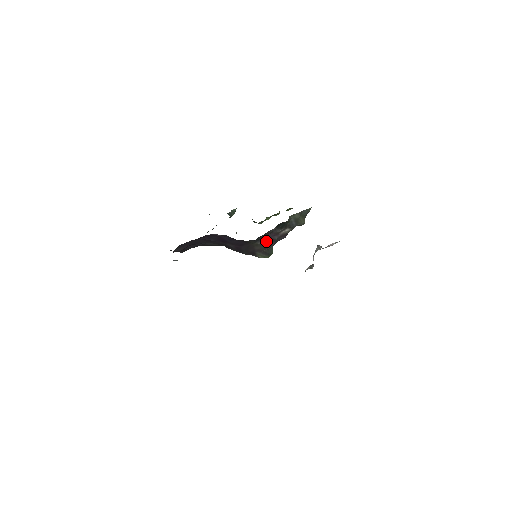
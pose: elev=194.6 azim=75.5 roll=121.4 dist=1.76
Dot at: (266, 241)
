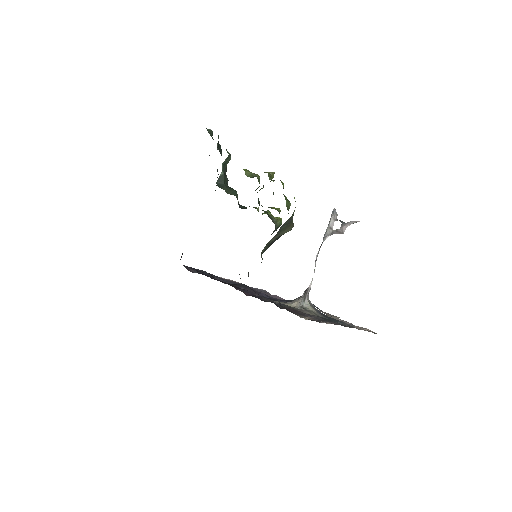
Dot at: occluded
